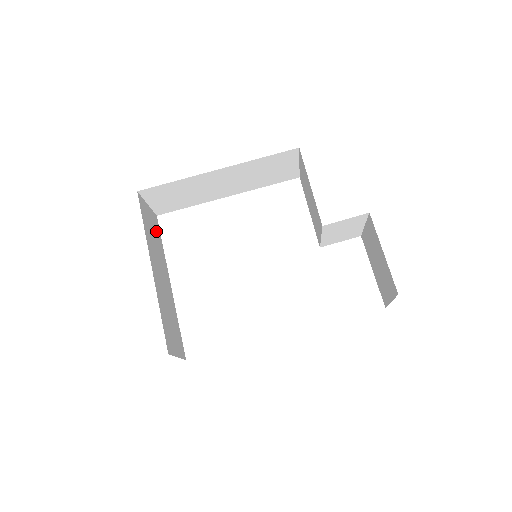
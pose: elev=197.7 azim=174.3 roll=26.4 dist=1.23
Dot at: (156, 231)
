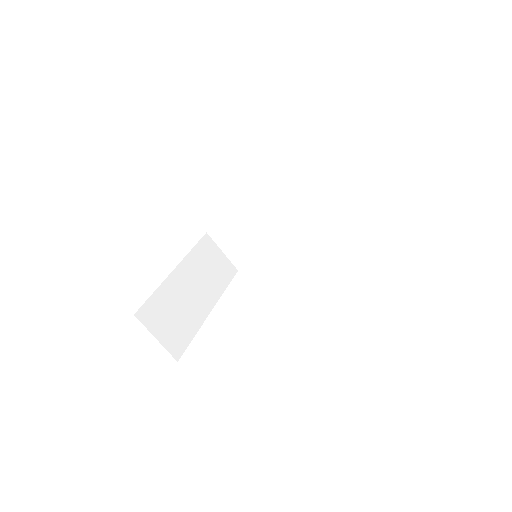
Dot at: (222, 272)
